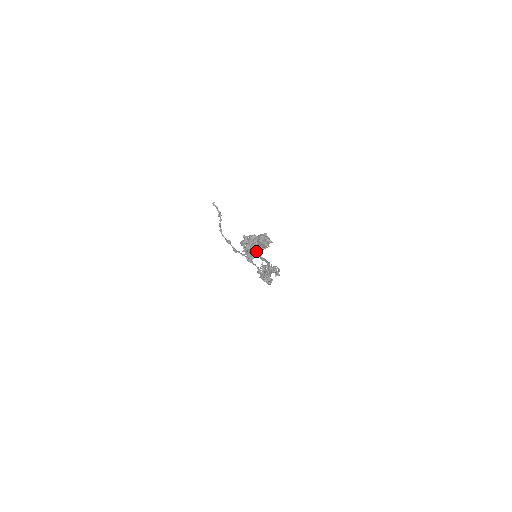
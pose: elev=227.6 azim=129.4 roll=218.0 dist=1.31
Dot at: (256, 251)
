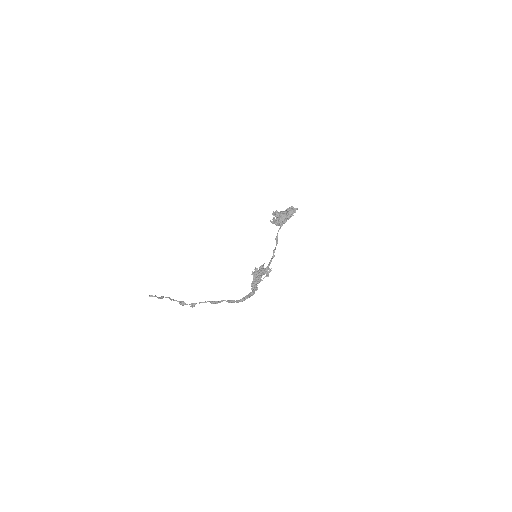
Dot at: (287, 215)
